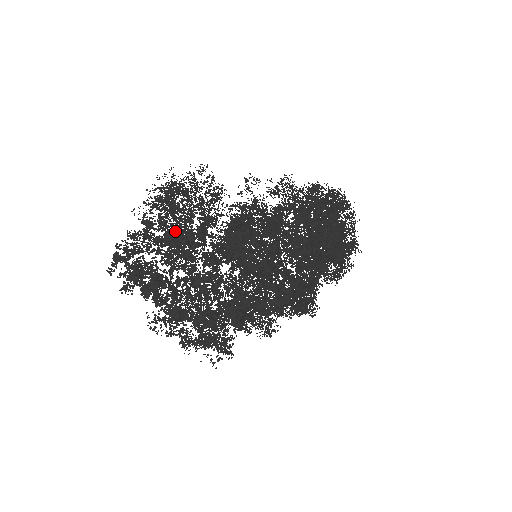
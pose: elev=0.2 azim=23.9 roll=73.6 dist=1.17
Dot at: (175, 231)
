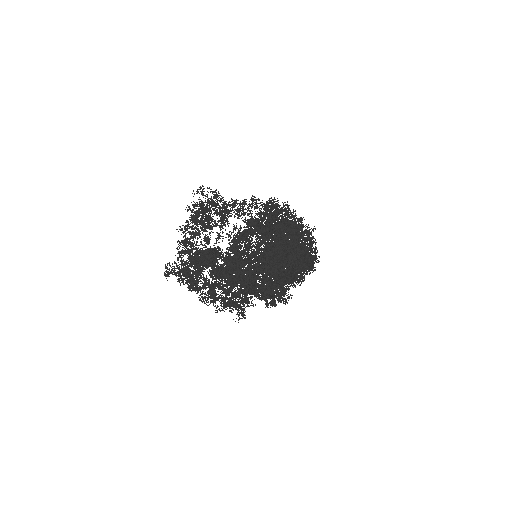
Dot at: (197, 254)
